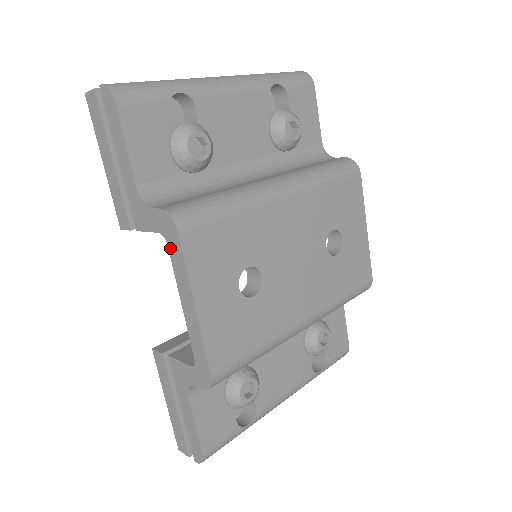
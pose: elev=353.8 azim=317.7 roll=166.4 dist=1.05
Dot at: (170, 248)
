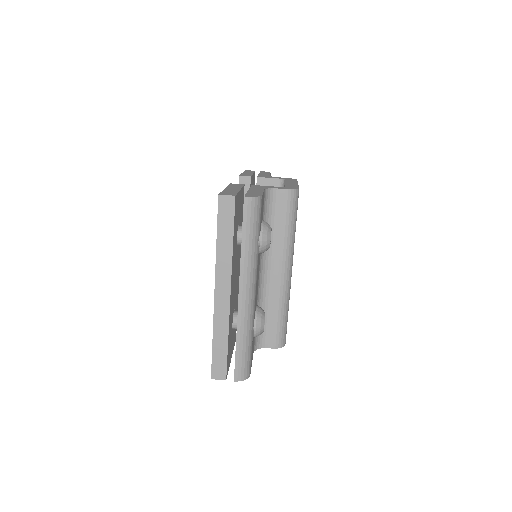
Dot at: occluded
